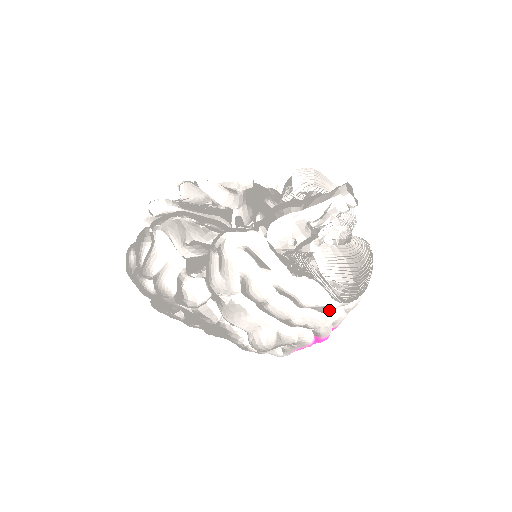
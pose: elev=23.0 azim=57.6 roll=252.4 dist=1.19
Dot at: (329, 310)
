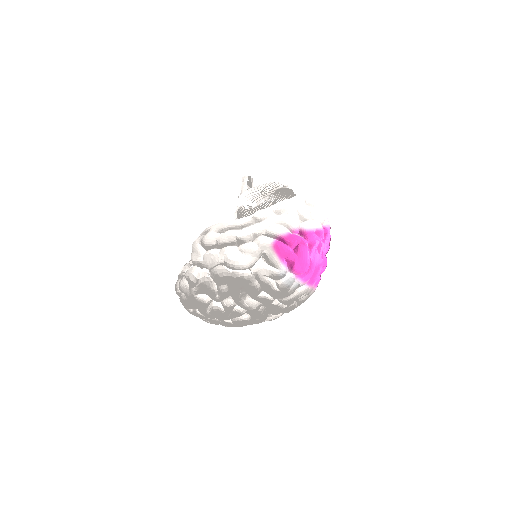
Dot at: (259, 217)
